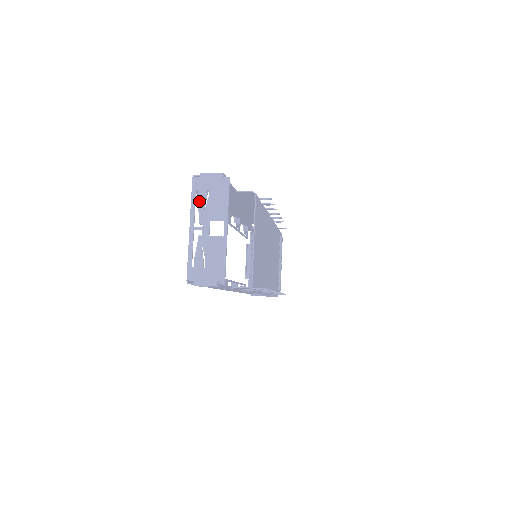
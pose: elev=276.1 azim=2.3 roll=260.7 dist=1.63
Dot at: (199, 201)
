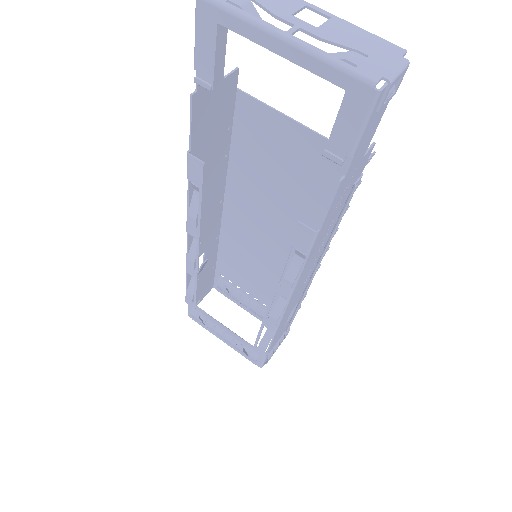
Dot at: (246, 11)
